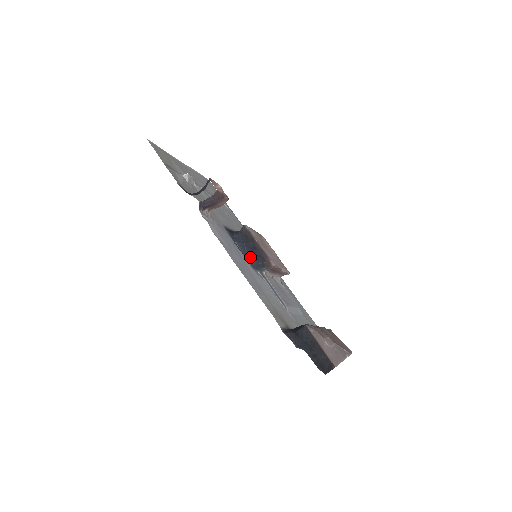
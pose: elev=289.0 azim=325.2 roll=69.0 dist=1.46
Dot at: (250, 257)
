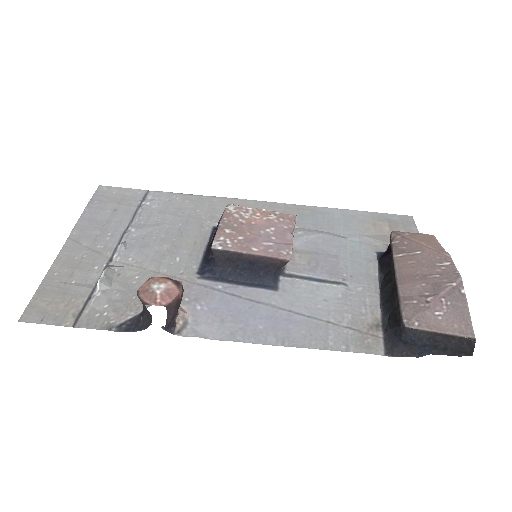
Dot at: (258, 278)
